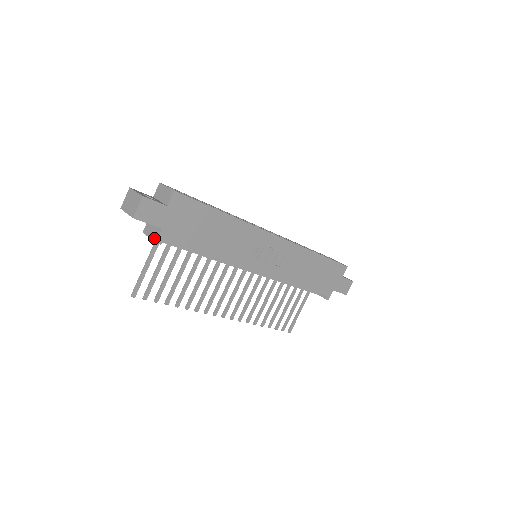
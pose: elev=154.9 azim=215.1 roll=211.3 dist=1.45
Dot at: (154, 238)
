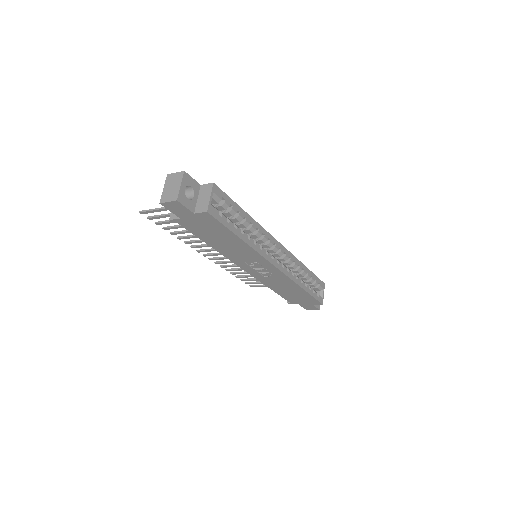
Dot at: (172, 214)
